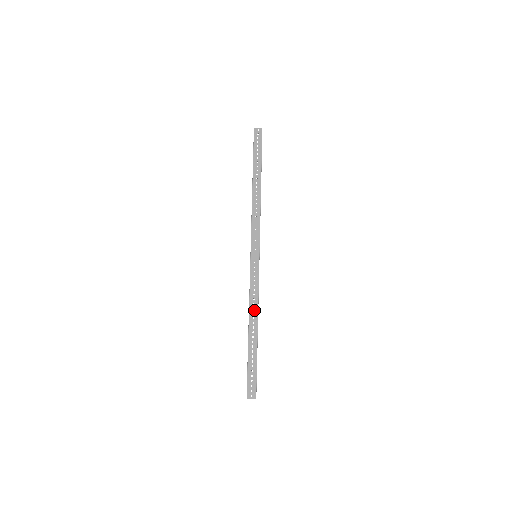
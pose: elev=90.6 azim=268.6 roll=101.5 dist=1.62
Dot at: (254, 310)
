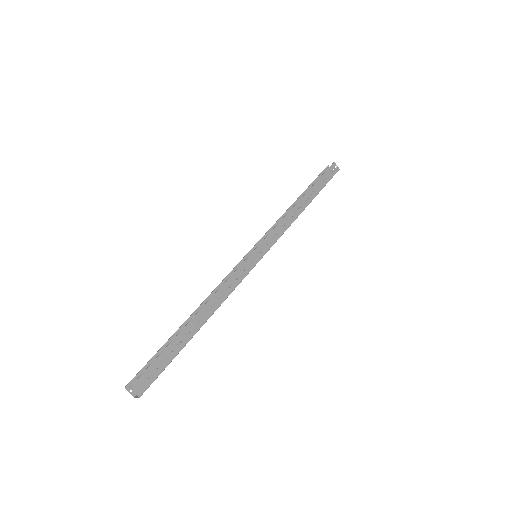
Dot at: (217, 301)
